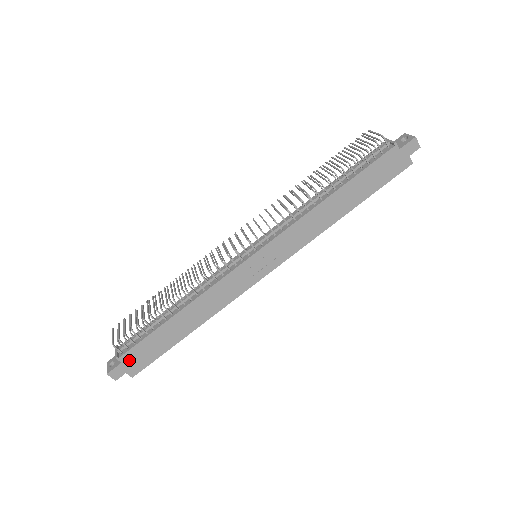
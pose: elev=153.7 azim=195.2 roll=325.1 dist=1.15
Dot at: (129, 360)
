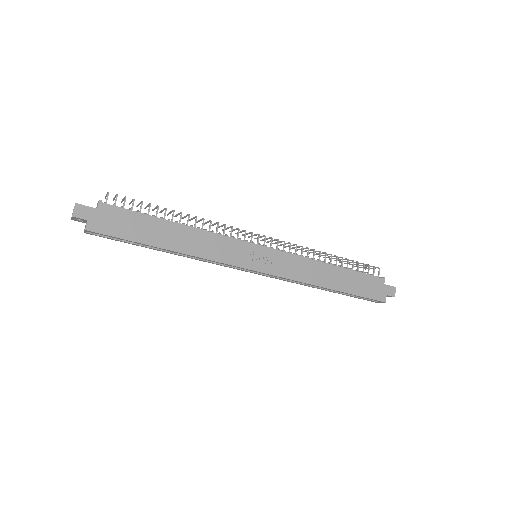
Dot at: (104, 214)
